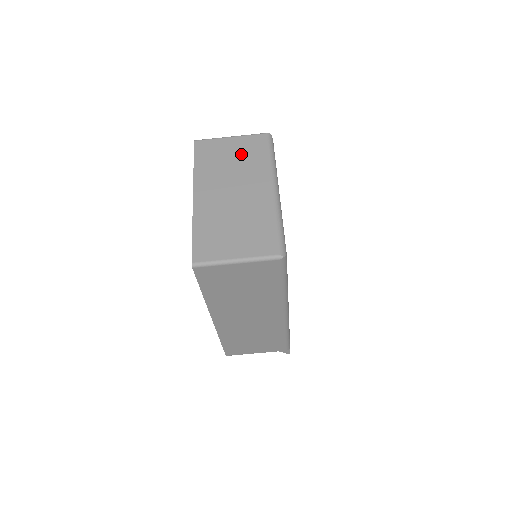
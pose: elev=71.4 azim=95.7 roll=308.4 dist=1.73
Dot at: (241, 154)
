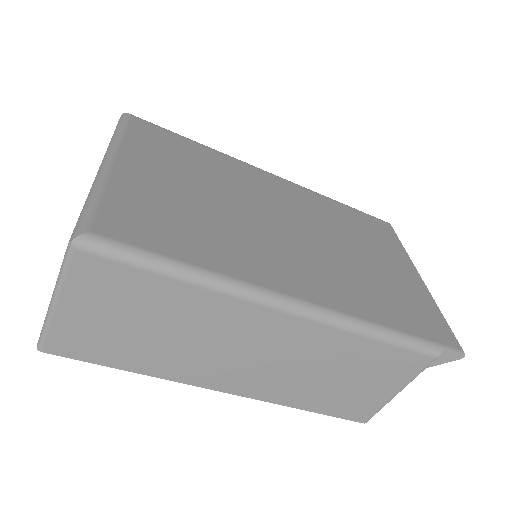
Dot at: occluded
